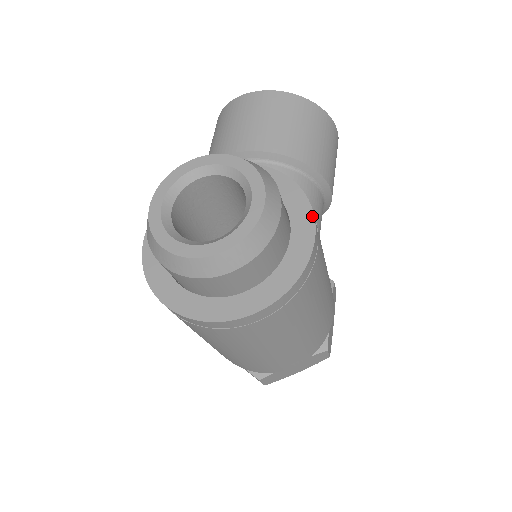
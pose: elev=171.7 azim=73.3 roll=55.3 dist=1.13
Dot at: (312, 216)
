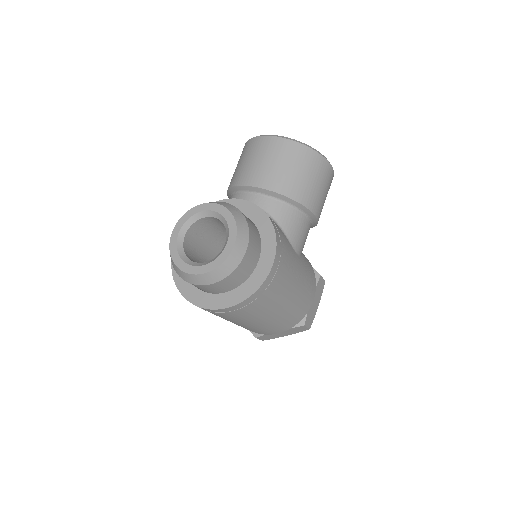
Dot at: (275, 248)
